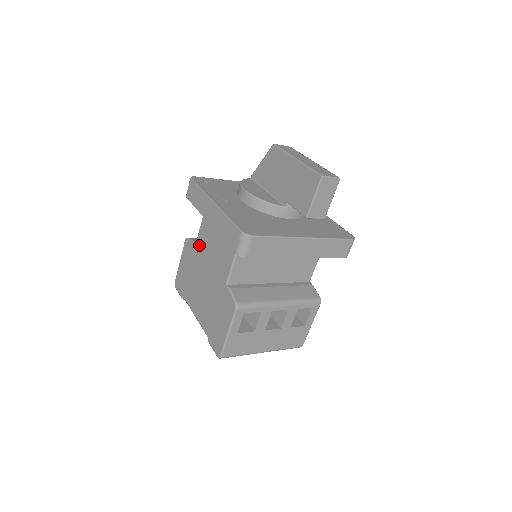
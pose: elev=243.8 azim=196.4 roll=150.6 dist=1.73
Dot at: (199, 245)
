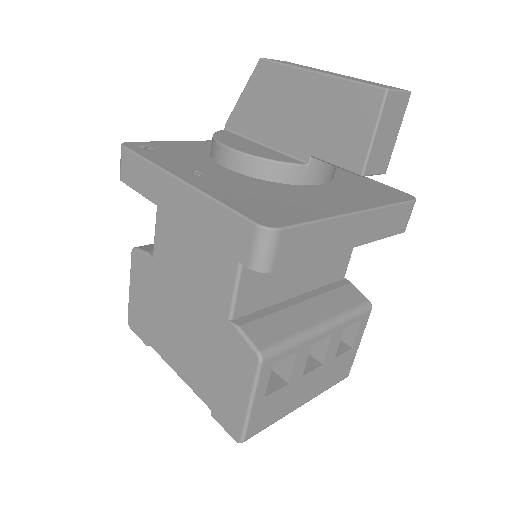
Dot at: (160, 257)
